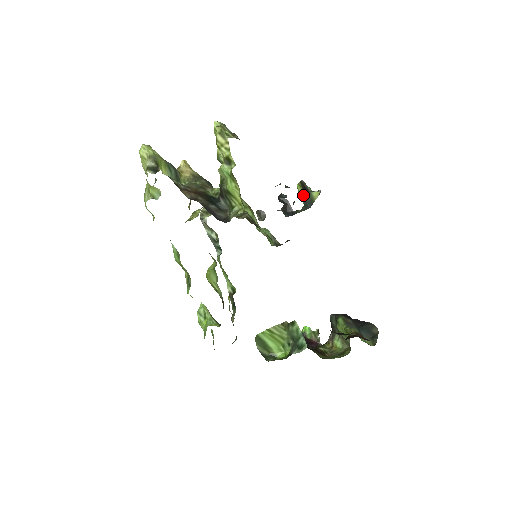
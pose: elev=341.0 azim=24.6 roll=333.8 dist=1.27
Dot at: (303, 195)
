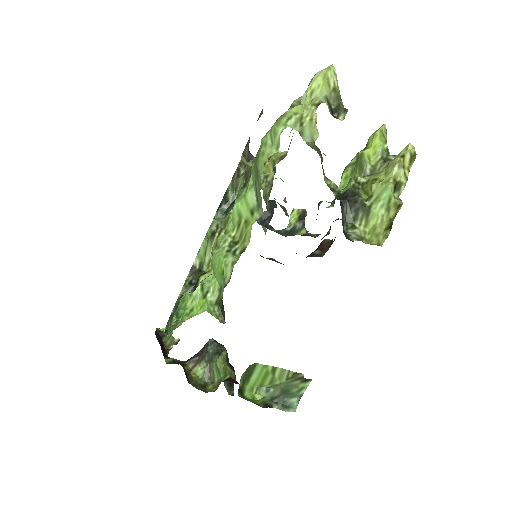
Dot at: (297, 224)
